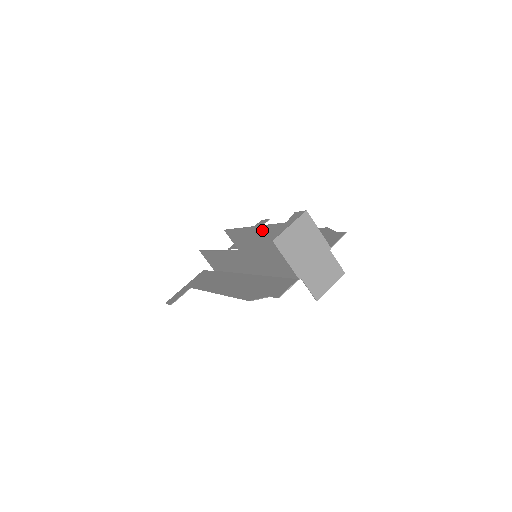
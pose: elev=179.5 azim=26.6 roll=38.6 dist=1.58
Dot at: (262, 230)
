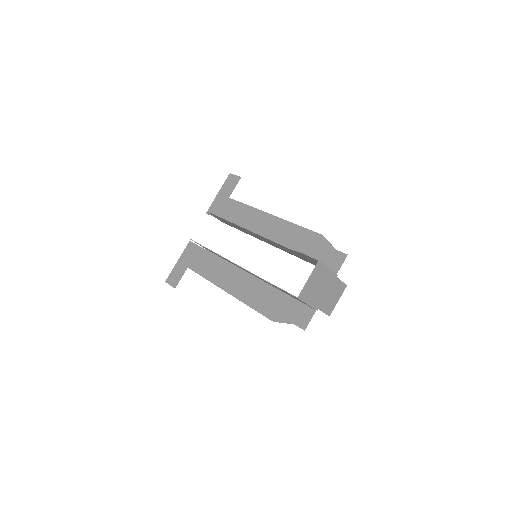
Dot at: (259, 236)
